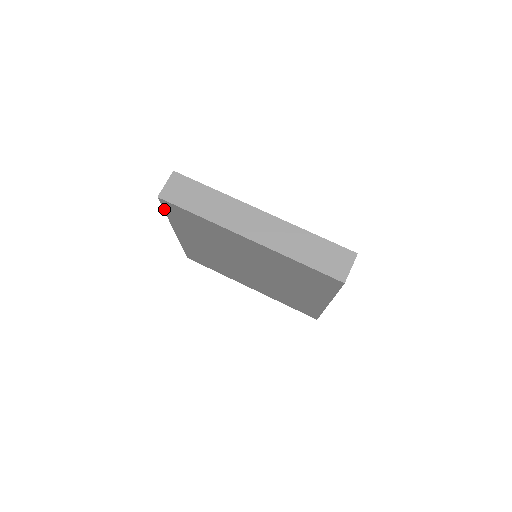
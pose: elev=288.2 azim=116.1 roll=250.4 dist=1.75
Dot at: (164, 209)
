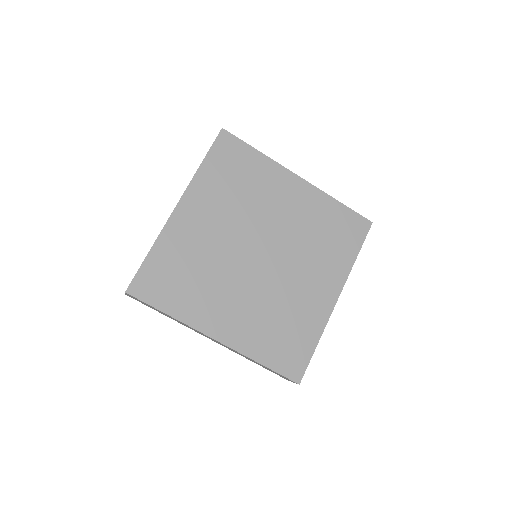
Dot at: occluded
